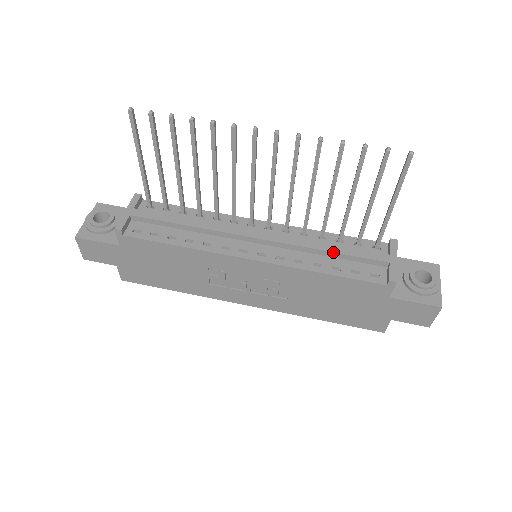
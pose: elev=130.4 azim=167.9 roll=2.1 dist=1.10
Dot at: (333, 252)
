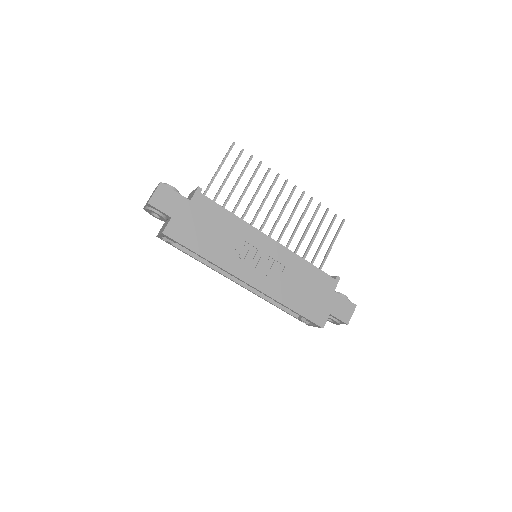
Dot at: occluded
